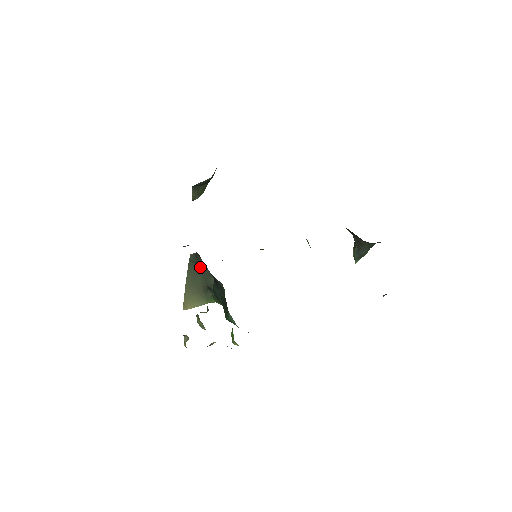
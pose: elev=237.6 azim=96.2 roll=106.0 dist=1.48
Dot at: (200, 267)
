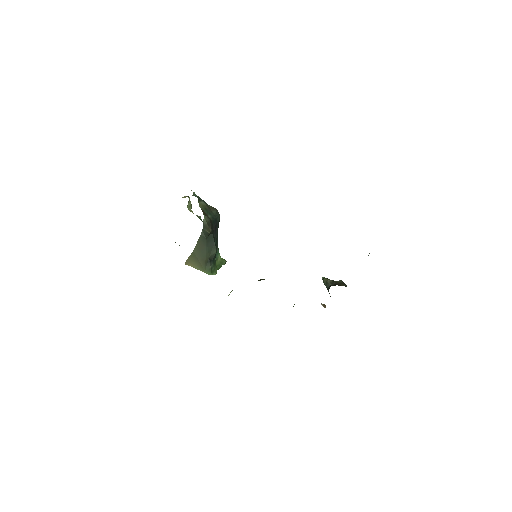
Dot at: (209, 241)
